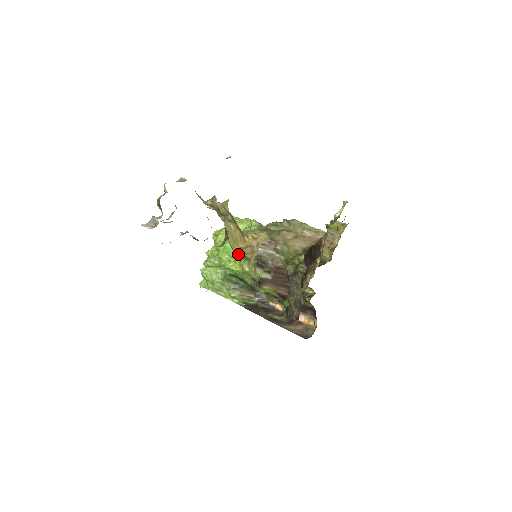
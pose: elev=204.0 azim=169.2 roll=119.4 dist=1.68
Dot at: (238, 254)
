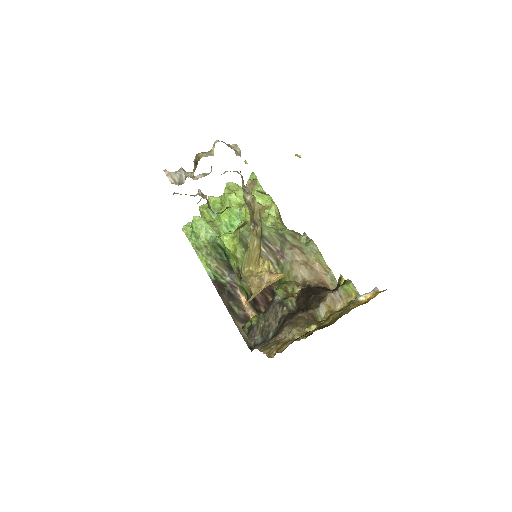
Dot at: (240, 236)
